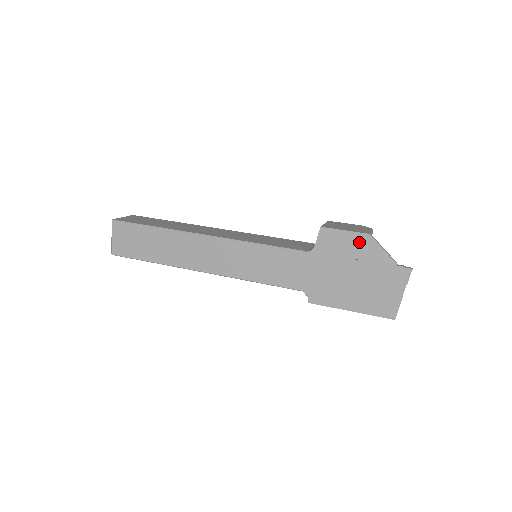
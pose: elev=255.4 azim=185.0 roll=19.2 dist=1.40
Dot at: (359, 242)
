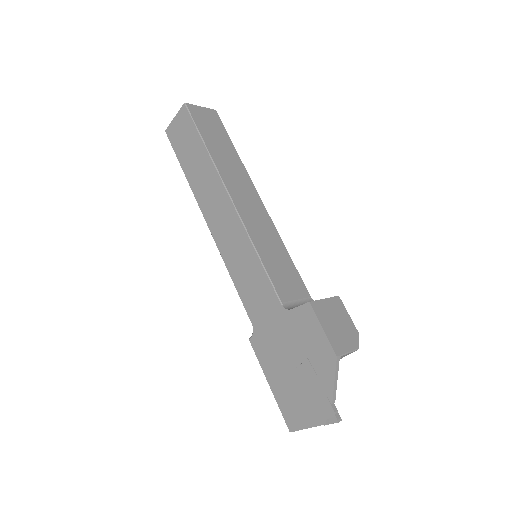
Dot at: (323, 351)
